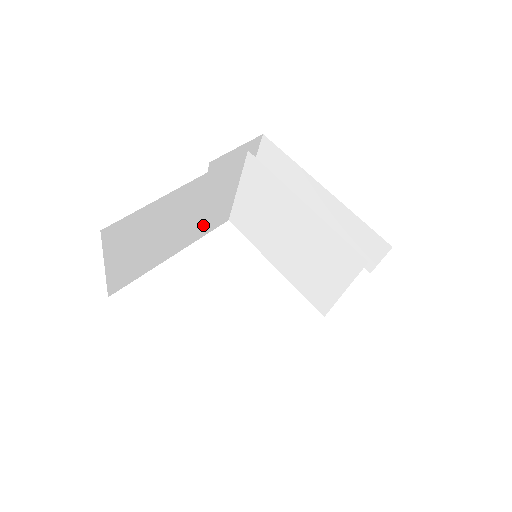
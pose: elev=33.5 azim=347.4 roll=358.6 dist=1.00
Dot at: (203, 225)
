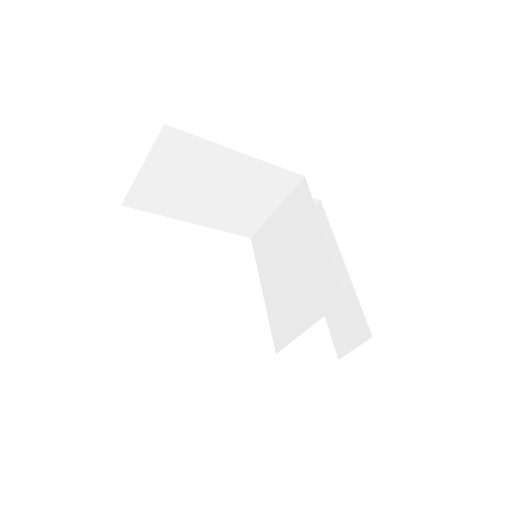
Dot at: (231, 218)
